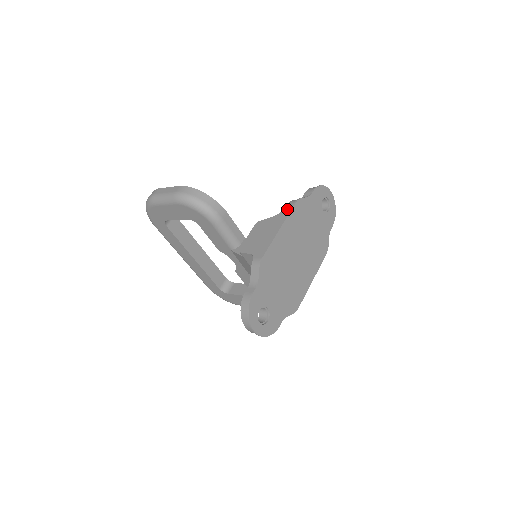
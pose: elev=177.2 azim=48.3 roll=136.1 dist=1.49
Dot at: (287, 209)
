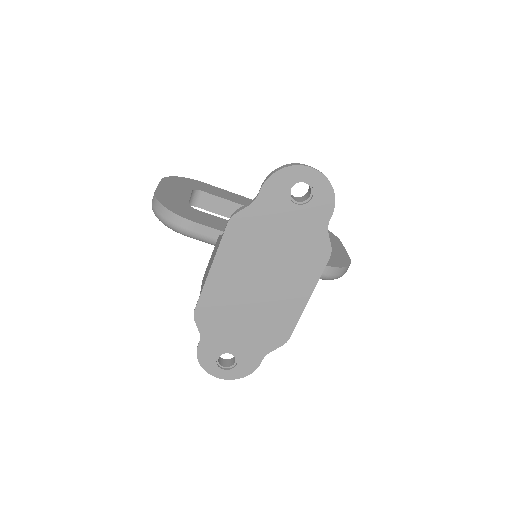
Dot at: occluded
